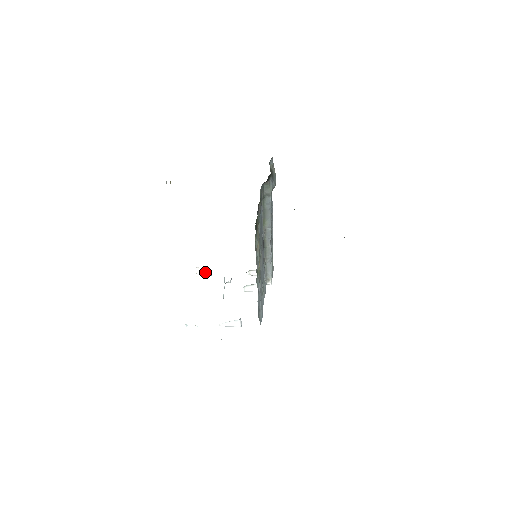
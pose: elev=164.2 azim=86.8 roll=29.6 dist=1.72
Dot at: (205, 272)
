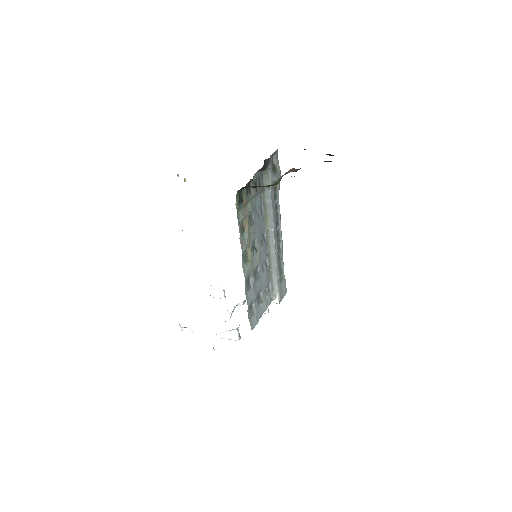
Dot at: (219, 292)
